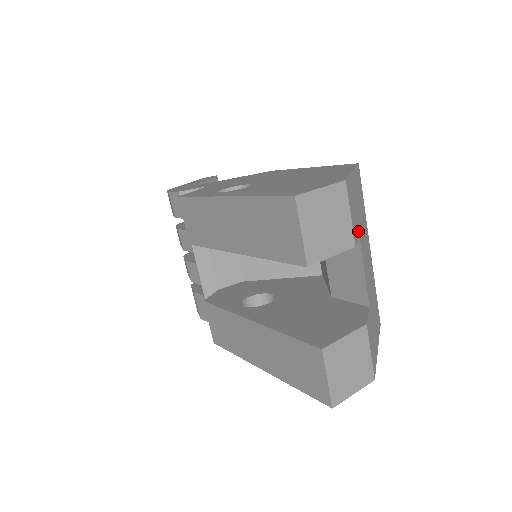
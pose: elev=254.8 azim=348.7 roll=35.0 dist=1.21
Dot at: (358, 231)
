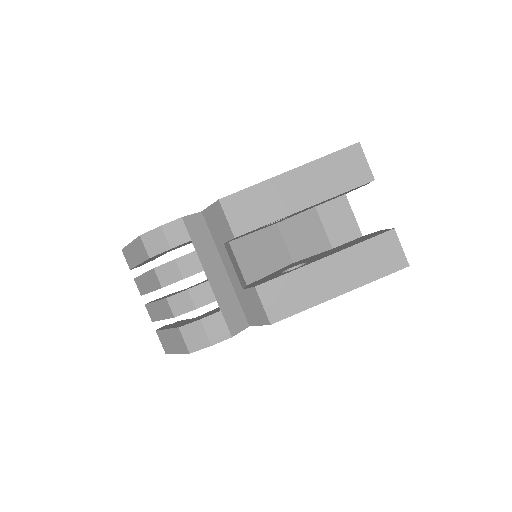
Dot at: occluded
